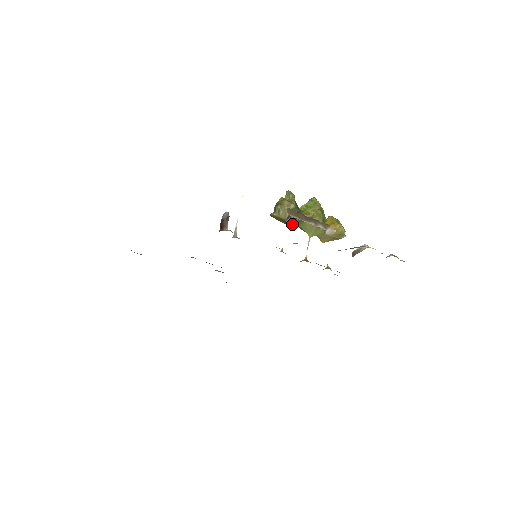
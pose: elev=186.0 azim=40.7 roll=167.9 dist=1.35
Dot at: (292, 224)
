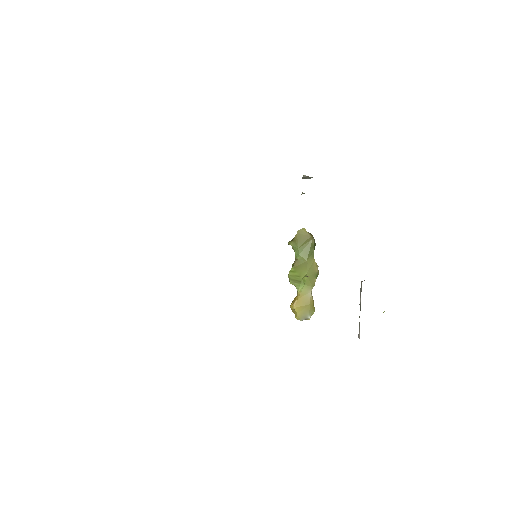
Dot at: (308, 250)
